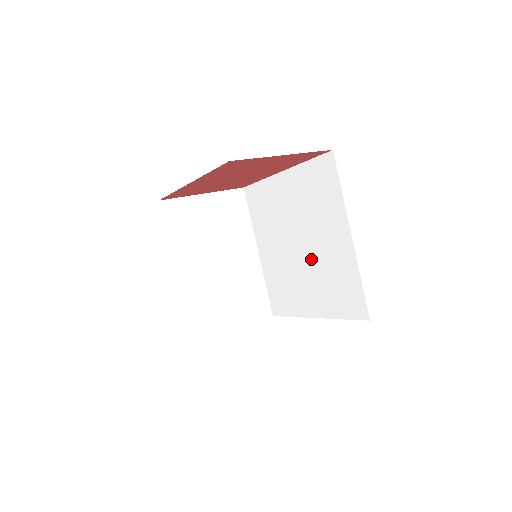
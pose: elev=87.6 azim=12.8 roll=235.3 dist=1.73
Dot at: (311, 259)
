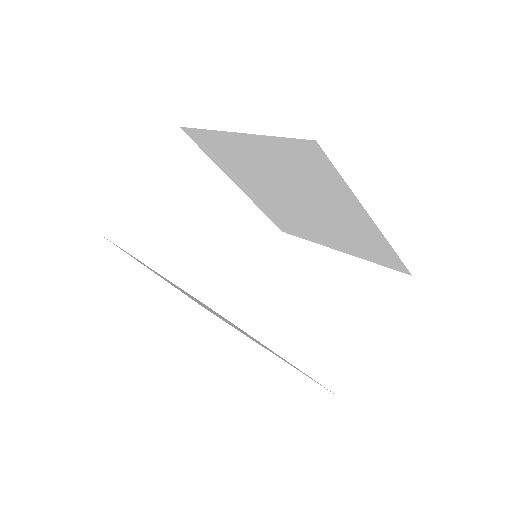
Dot at: (317, 216)
